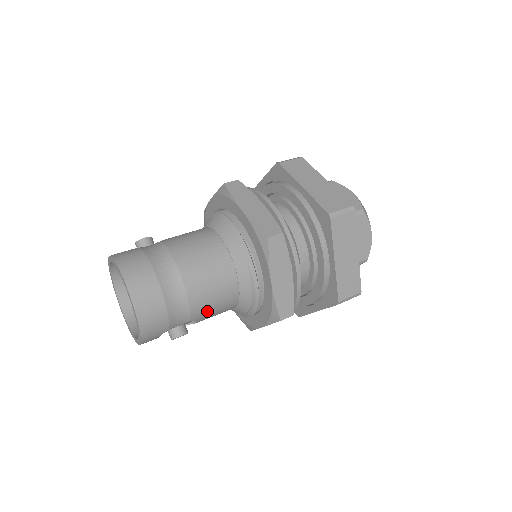
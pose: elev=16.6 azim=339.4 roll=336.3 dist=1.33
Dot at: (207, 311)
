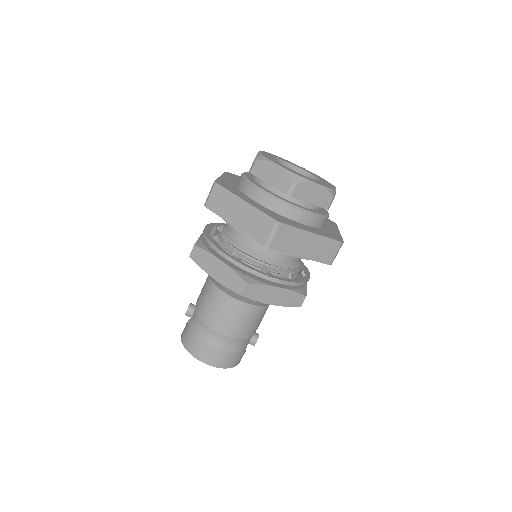
Dot at: (255, 327)
